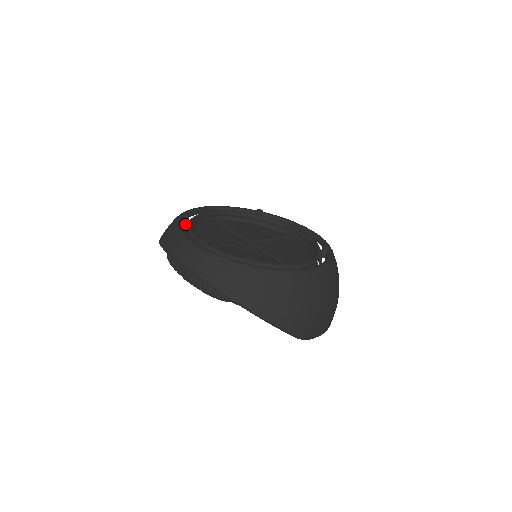
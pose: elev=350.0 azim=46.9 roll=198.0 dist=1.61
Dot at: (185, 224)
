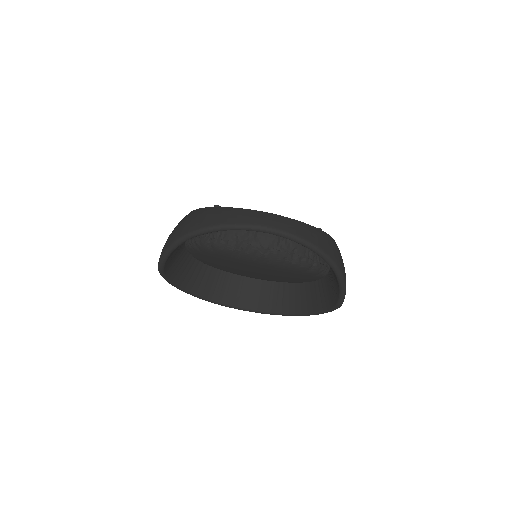
Dot at: occluded
